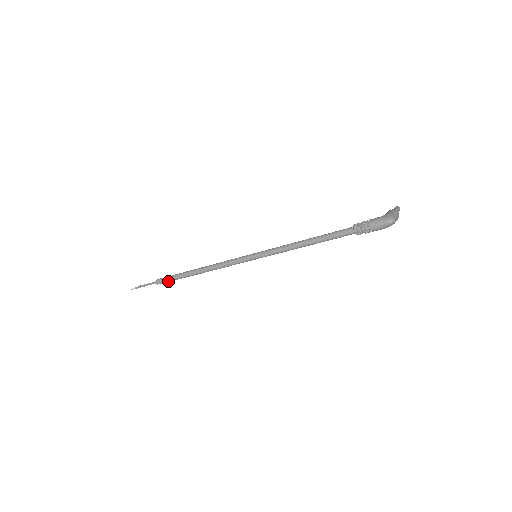
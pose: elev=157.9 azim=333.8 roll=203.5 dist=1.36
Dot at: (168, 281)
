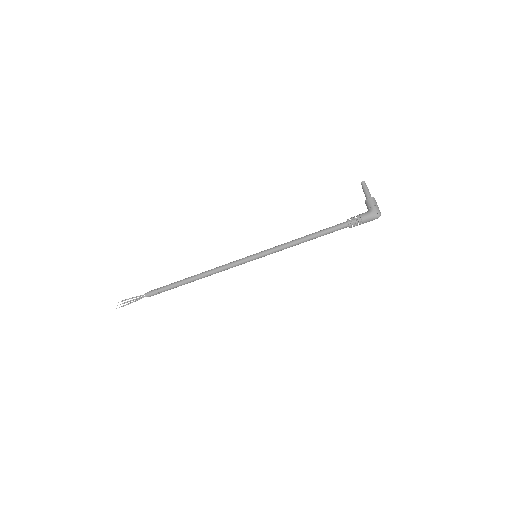
Dot at: (161, 292)
